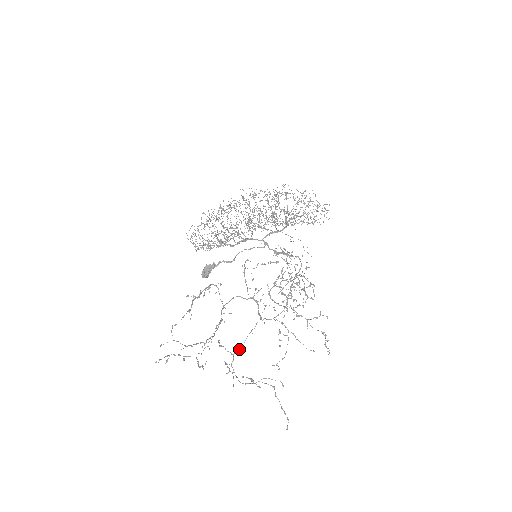
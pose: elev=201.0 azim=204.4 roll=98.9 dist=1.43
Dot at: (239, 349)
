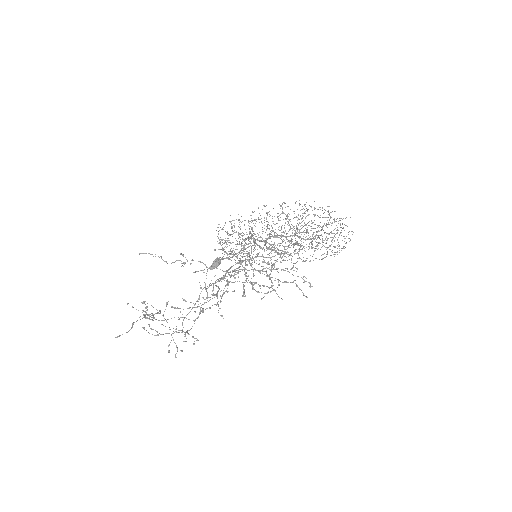
Dot at: (184, 318)
